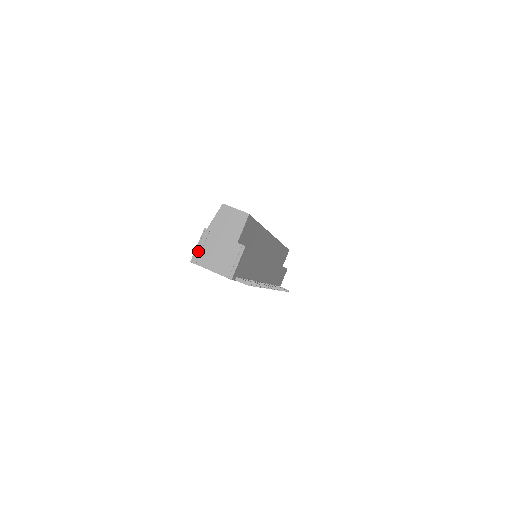
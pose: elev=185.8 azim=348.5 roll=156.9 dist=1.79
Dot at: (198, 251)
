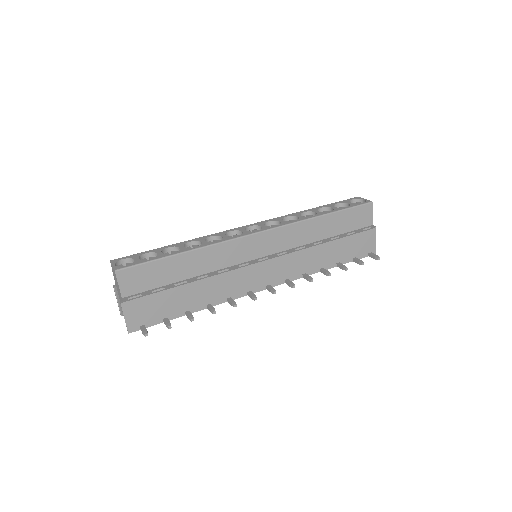
Dot at: (118, 305)
